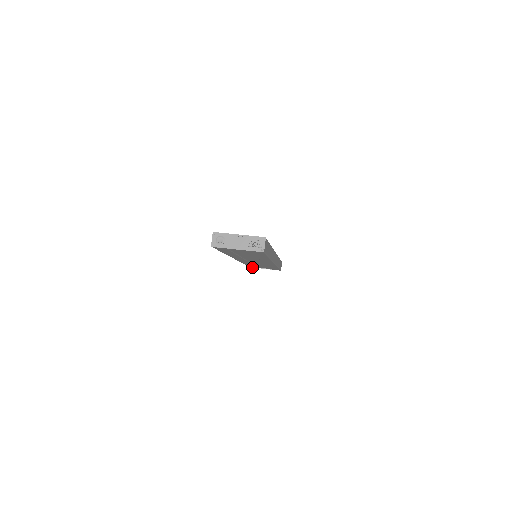
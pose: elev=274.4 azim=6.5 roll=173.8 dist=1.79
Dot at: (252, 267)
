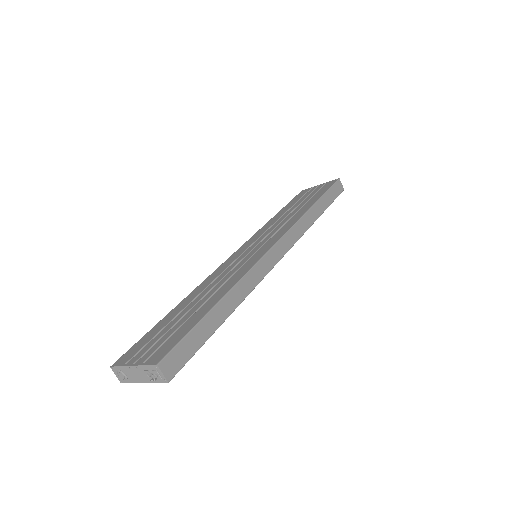
Dot at: occluded
